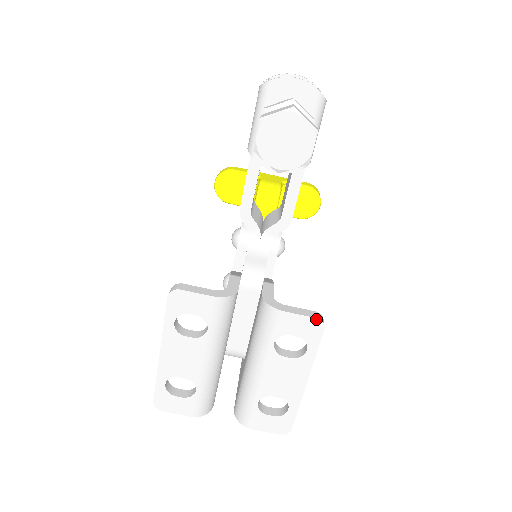
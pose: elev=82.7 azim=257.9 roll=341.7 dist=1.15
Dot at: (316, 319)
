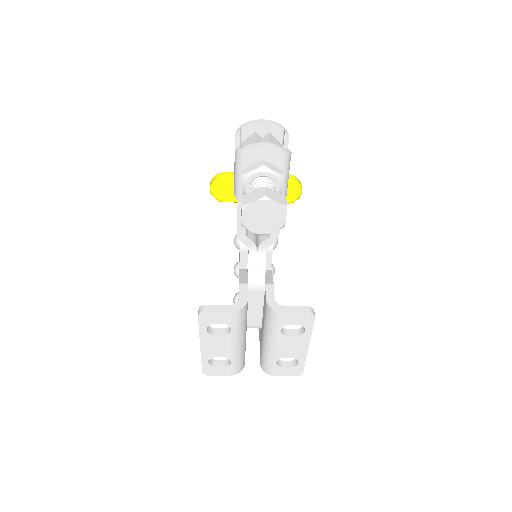
Dot at: (308, 313)
